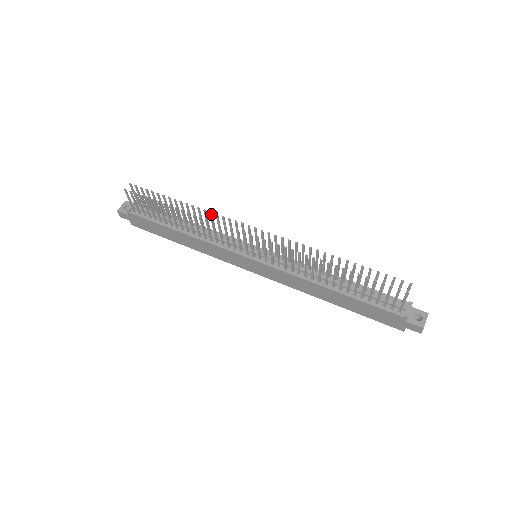
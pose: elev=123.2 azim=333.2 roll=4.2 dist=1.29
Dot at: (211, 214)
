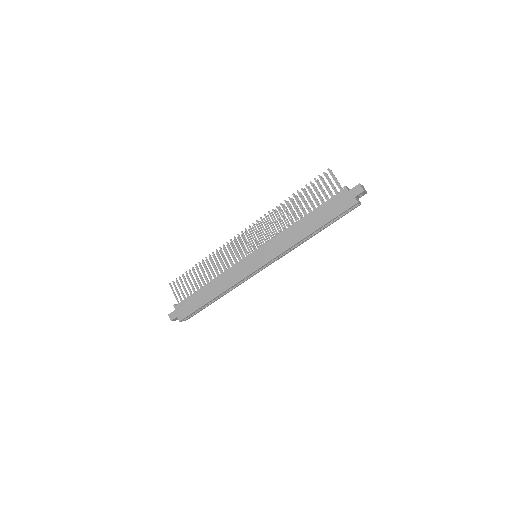
Dot at: (220, 251)
